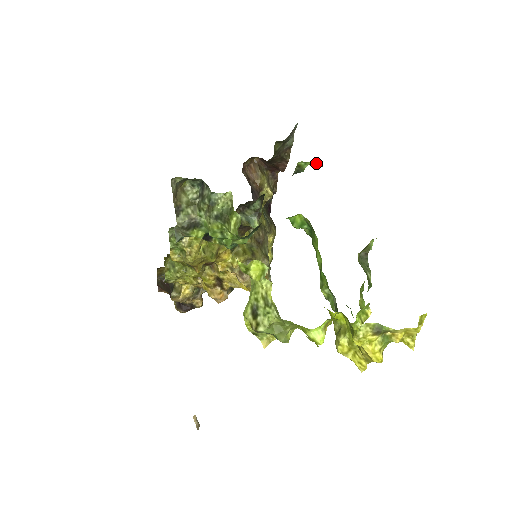
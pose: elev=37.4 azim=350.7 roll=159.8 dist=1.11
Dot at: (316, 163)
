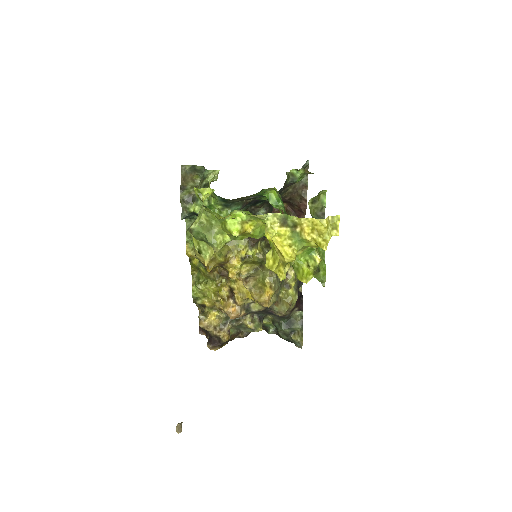
Dot at: (306, 171)
